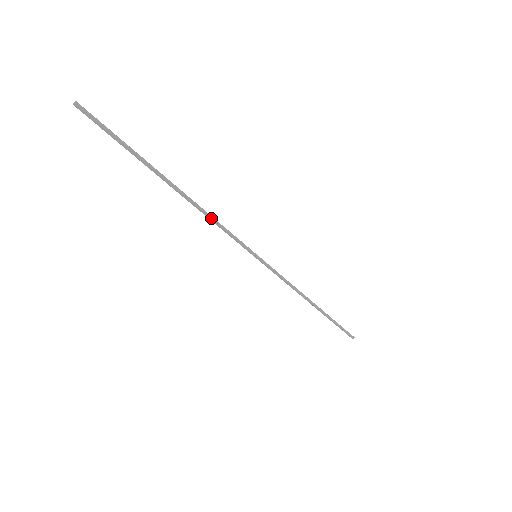
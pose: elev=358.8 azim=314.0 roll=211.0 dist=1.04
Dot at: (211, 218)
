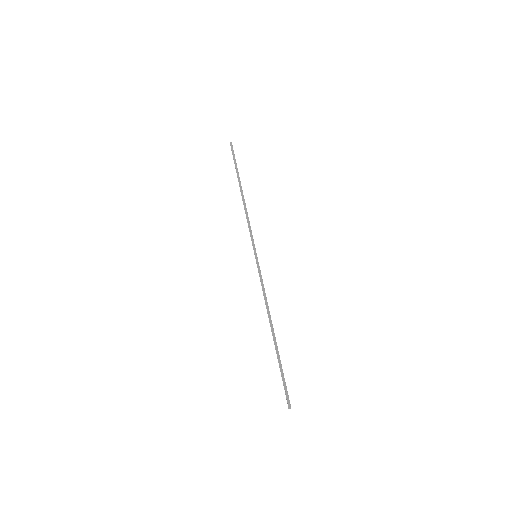
Dot at: occluded
